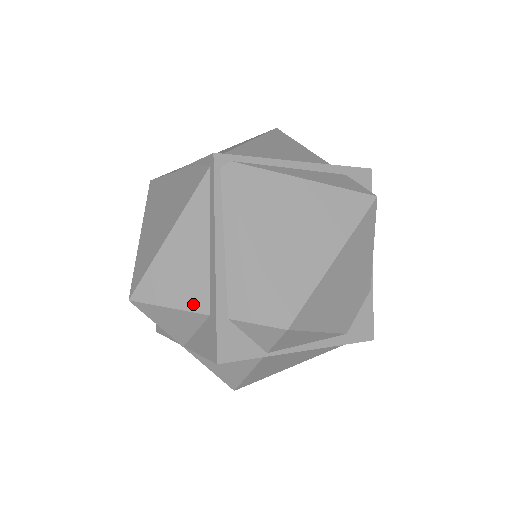
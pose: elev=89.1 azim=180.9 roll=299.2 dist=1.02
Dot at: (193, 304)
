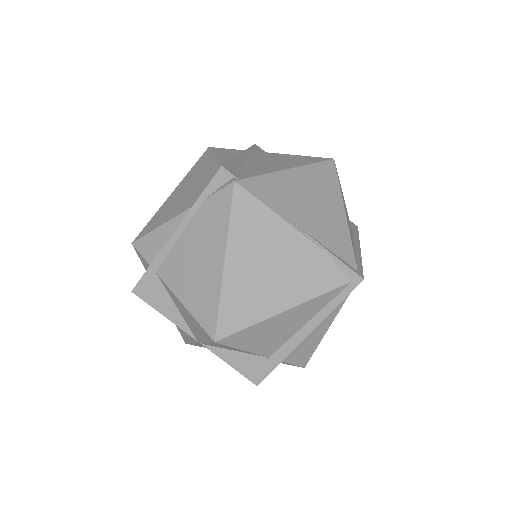
Dot at: (264, 351)
